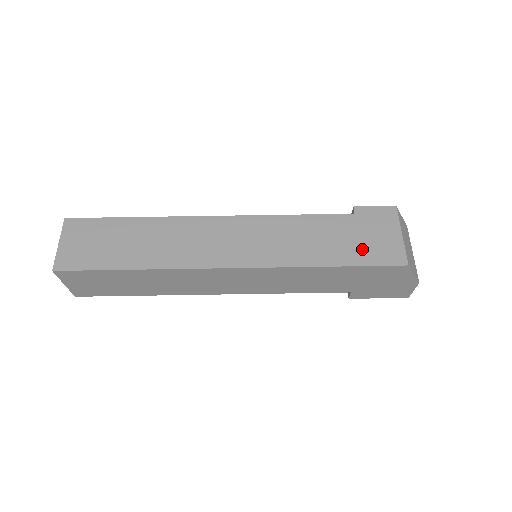
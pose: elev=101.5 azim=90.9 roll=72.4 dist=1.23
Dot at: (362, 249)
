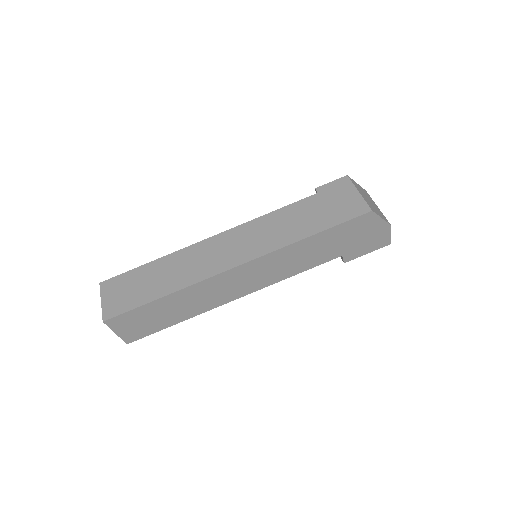
Dot at: (332, 214)
